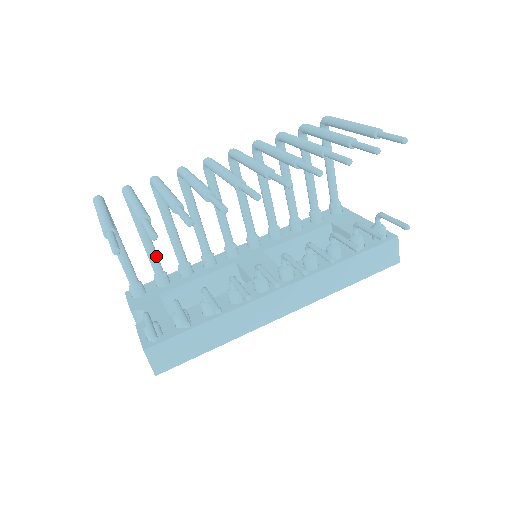
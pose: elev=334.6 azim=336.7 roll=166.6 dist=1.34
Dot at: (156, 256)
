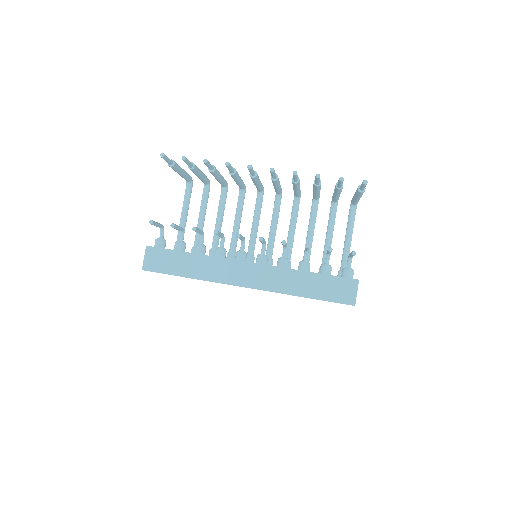
Dot at: occluded
